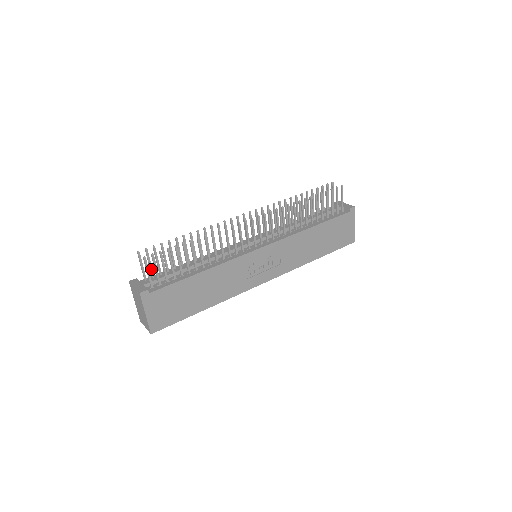
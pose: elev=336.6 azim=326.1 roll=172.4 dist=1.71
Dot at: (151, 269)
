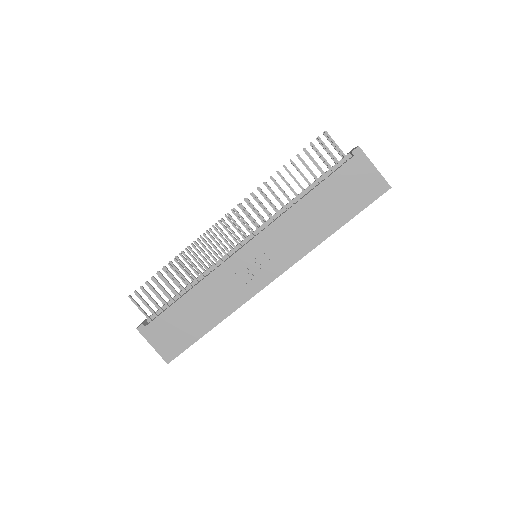
Dot at: occluded
